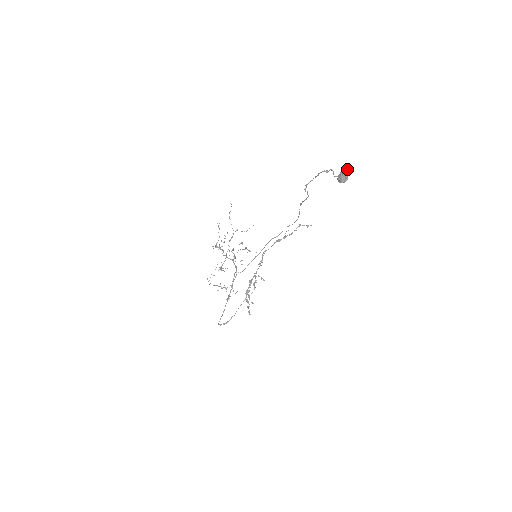
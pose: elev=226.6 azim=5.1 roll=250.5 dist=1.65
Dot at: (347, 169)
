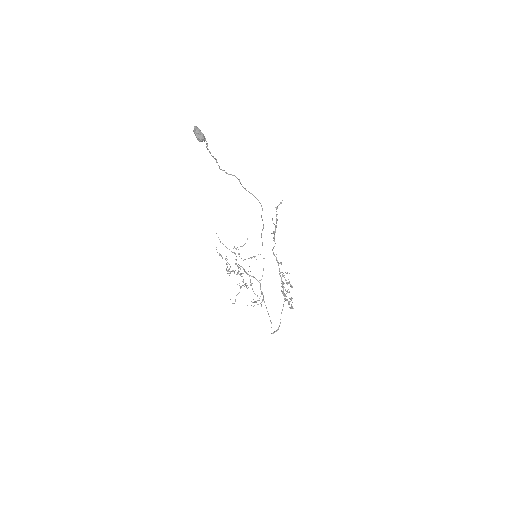
Dot at: (196, 128)
